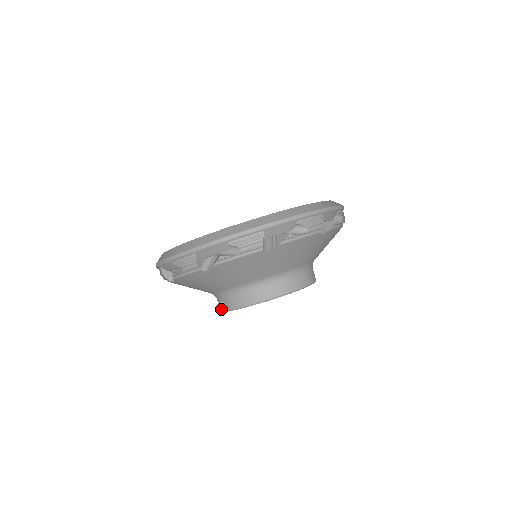
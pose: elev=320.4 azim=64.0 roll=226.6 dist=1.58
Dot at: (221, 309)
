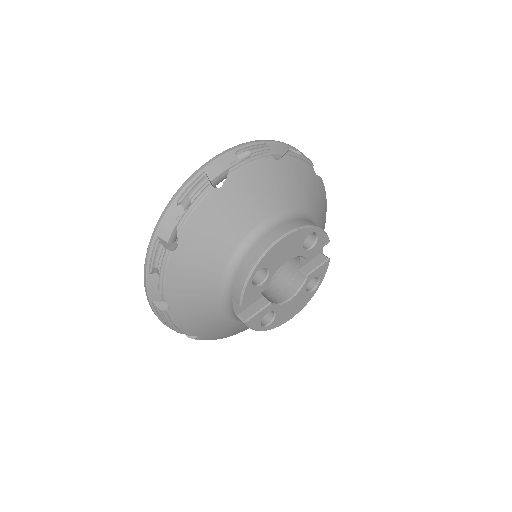
Dot at: (243, 321)
